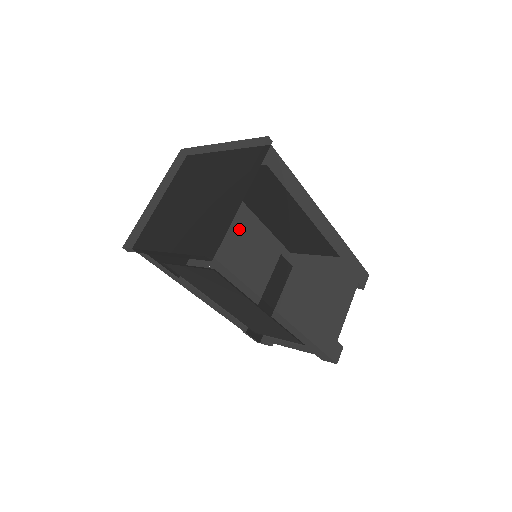
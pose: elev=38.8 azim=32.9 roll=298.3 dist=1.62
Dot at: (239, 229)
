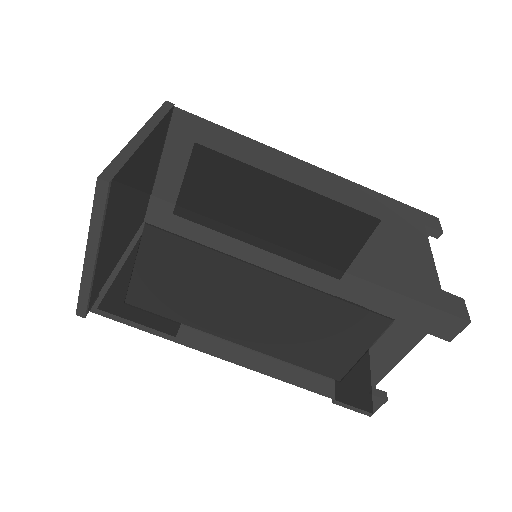
Dot at: (150, 160)
